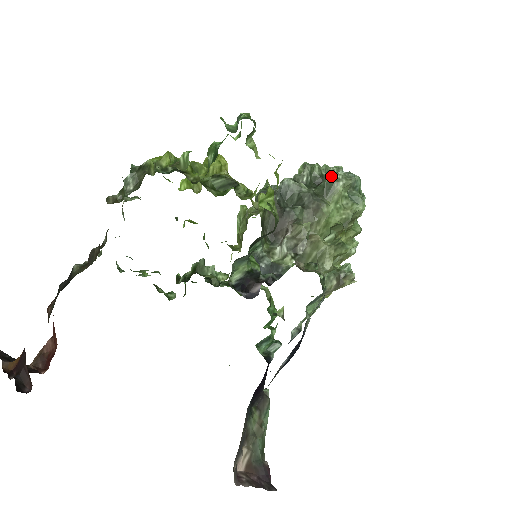
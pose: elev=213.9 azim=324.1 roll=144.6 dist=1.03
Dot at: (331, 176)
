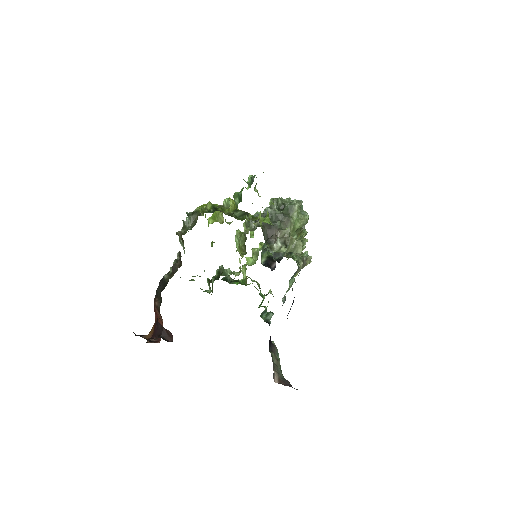
Dot at: (290, 203)
